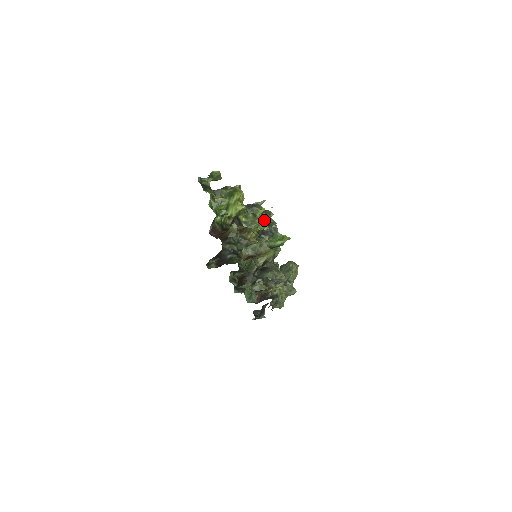
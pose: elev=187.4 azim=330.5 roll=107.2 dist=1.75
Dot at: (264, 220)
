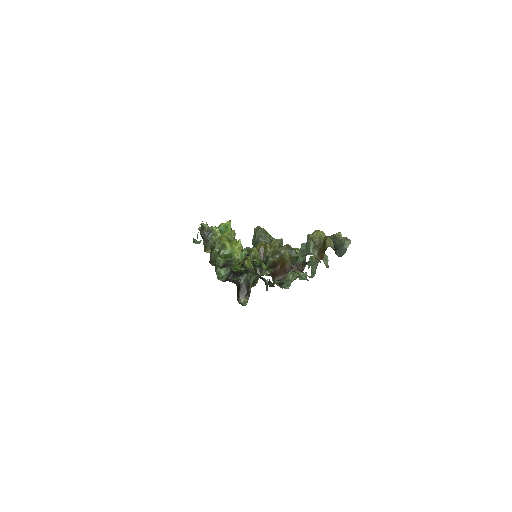
Dot at: (230, 232)
